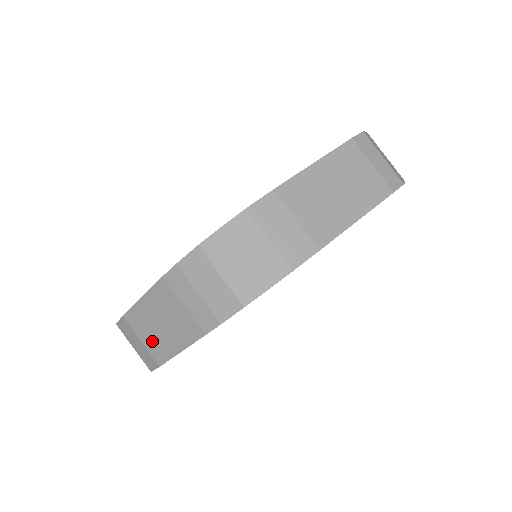
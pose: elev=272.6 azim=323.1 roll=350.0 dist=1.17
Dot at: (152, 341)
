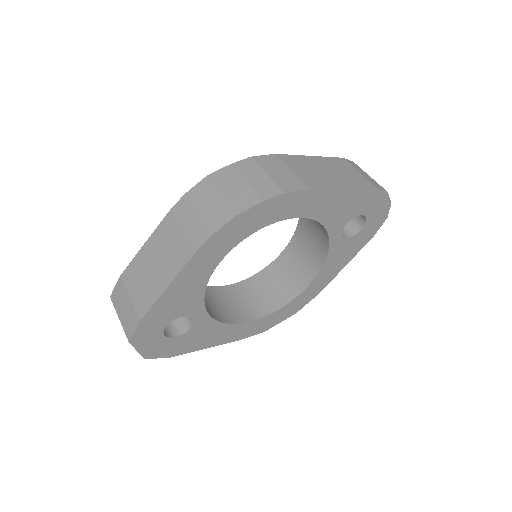
Dot at: (141, 290)
